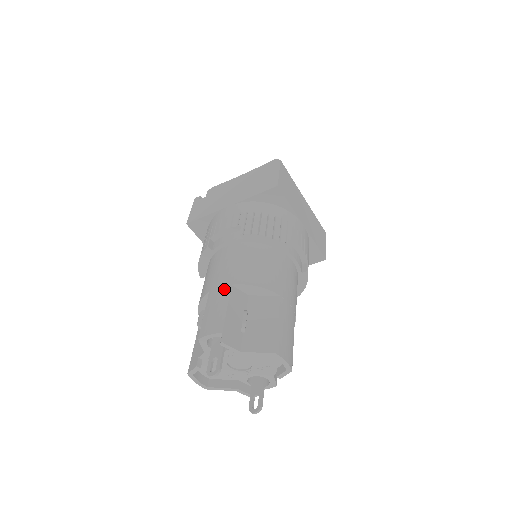
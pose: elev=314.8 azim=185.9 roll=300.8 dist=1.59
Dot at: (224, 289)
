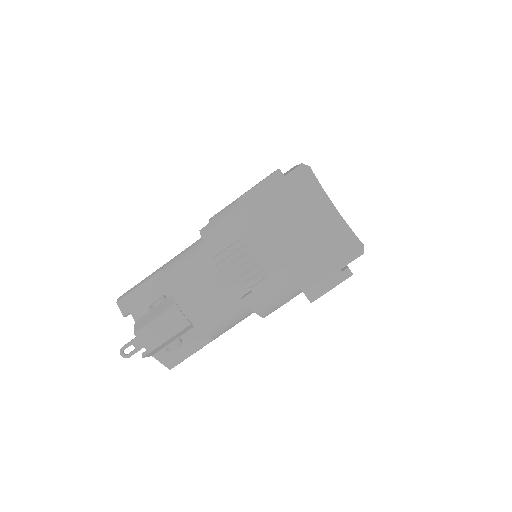
Dot at: (184, 322)
